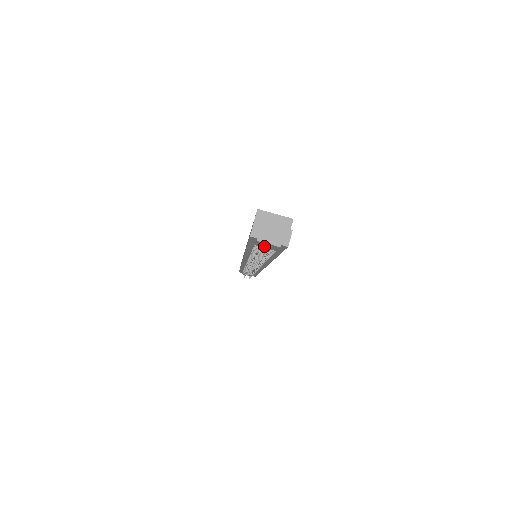
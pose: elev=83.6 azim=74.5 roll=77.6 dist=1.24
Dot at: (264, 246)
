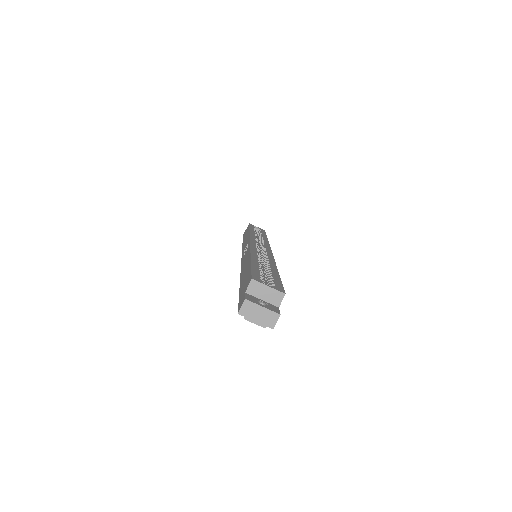
Dot at: occluded
